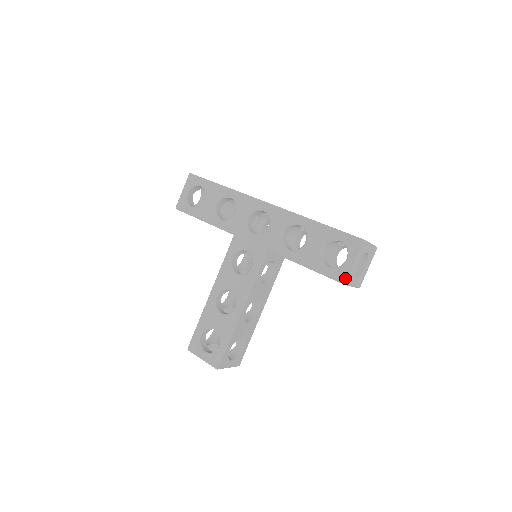
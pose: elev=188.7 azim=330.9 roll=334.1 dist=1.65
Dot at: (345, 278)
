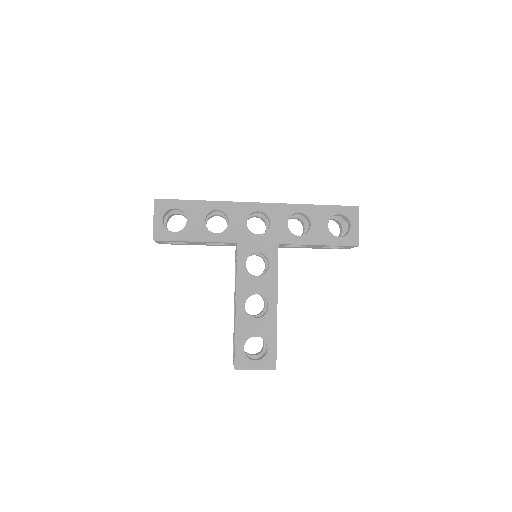
Dot at: (357, 241)
